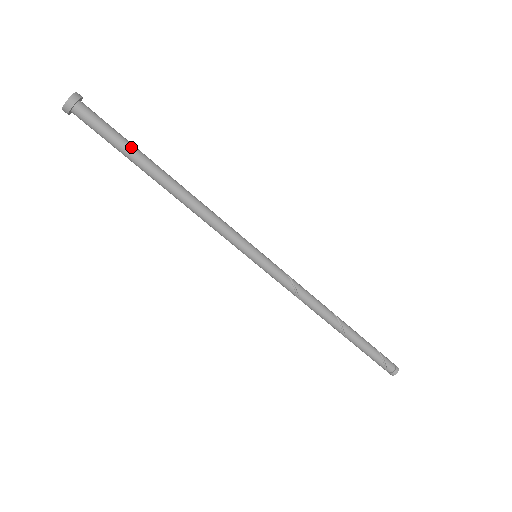
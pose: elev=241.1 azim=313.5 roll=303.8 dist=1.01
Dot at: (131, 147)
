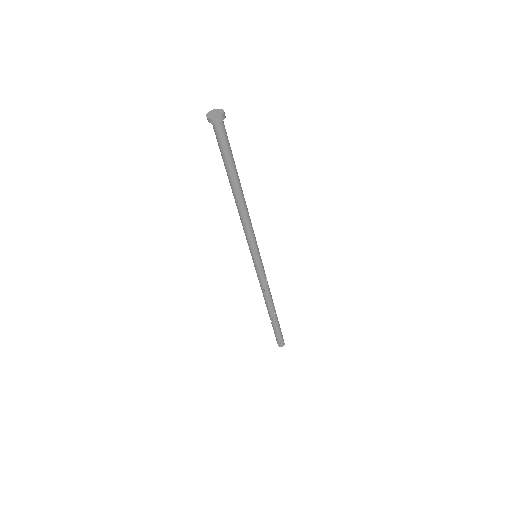
Dot at: (234, 161)
